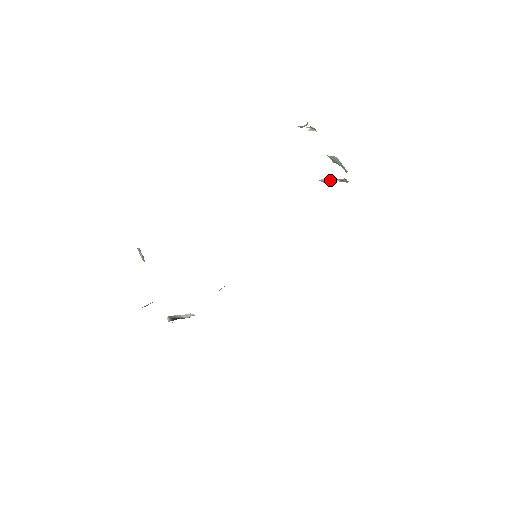
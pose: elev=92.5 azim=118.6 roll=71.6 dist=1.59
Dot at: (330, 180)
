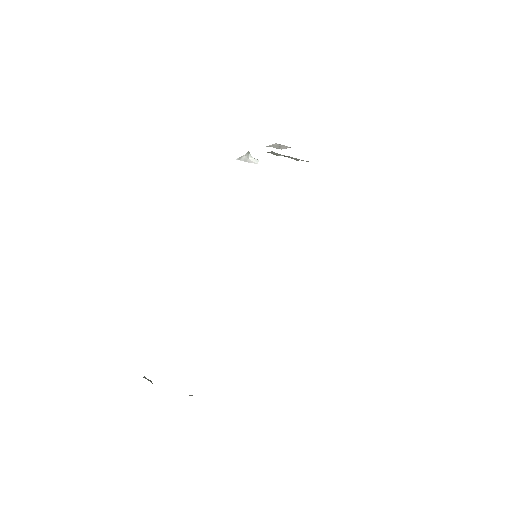
Dot at: occluded
